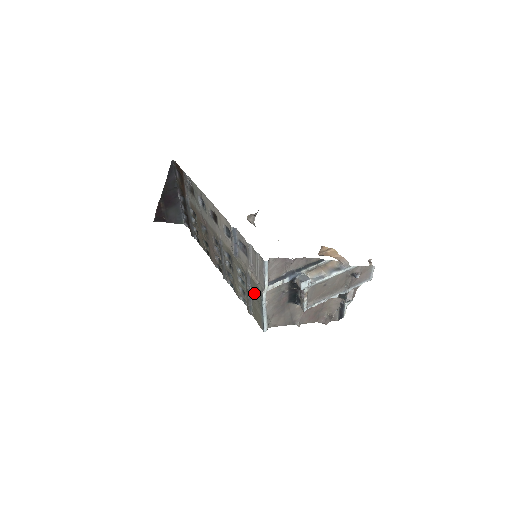
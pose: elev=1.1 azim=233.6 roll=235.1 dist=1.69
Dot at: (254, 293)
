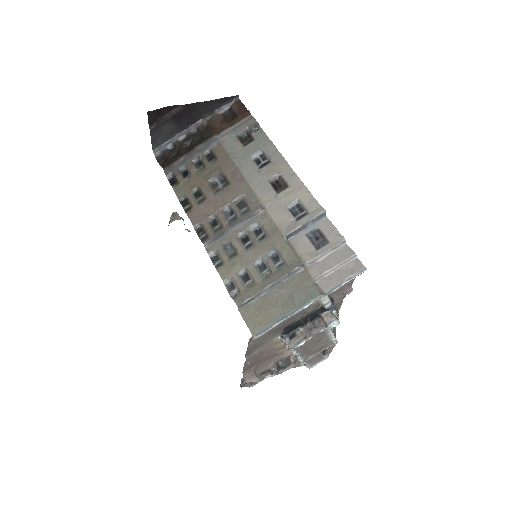
Dot at: (289, 289)
